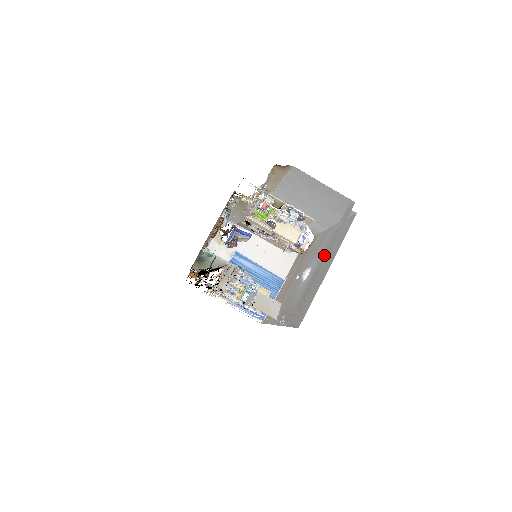
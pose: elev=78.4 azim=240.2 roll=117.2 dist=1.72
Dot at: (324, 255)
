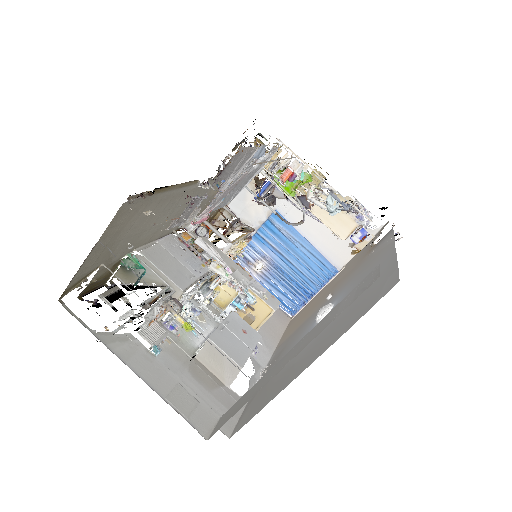
Dot at: (294, 349)
